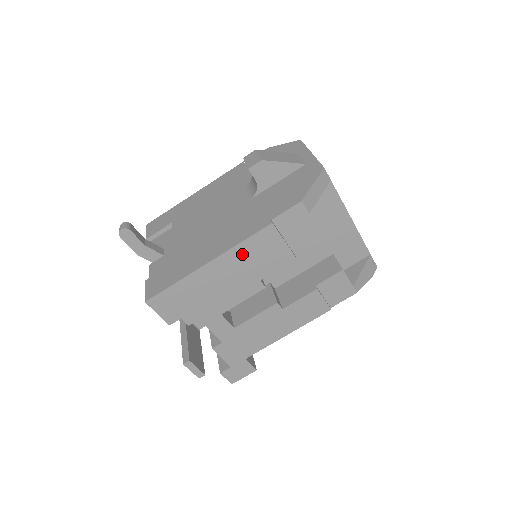
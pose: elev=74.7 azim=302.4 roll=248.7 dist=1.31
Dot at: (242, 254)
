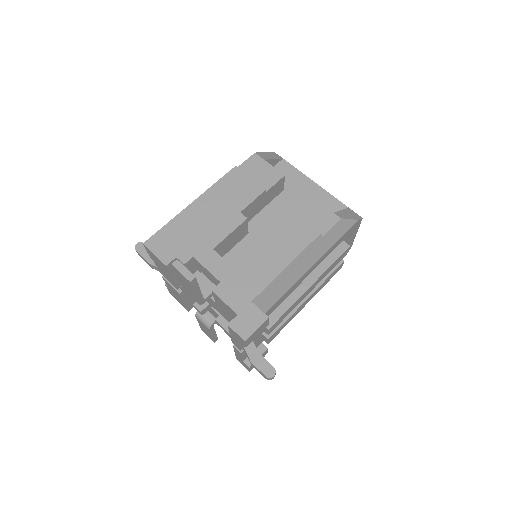
Dot at: (218, 192)
